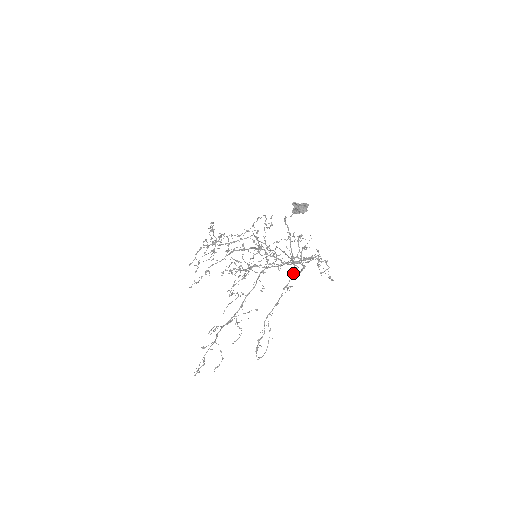
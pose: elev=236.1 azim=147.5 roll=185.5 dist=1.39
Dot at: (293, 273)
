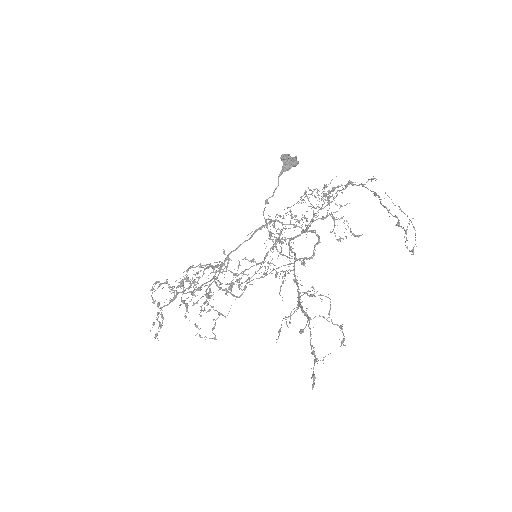
Dot at: (352, 182)
